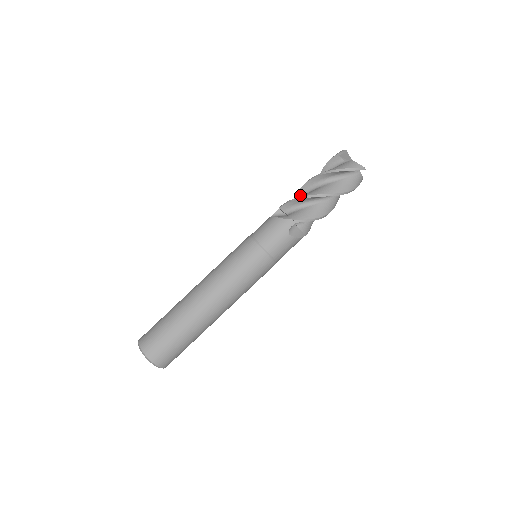
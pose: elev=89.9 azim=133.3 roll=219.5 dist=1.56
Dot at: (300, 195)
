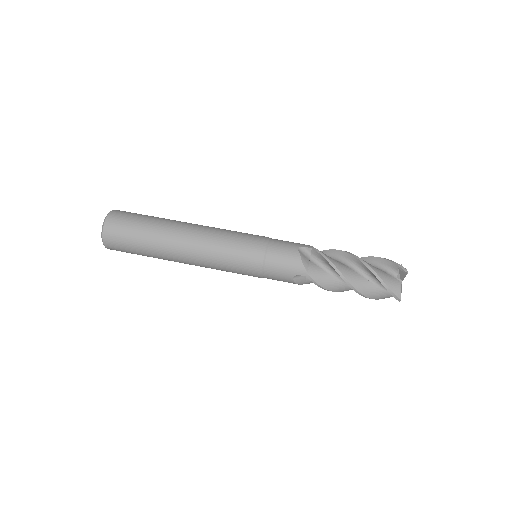
Dot at: occluded
